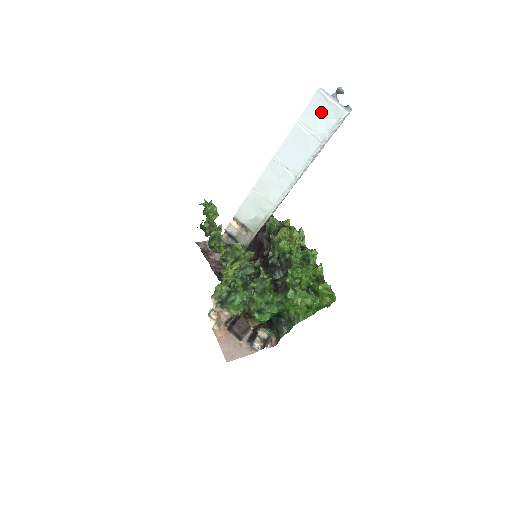
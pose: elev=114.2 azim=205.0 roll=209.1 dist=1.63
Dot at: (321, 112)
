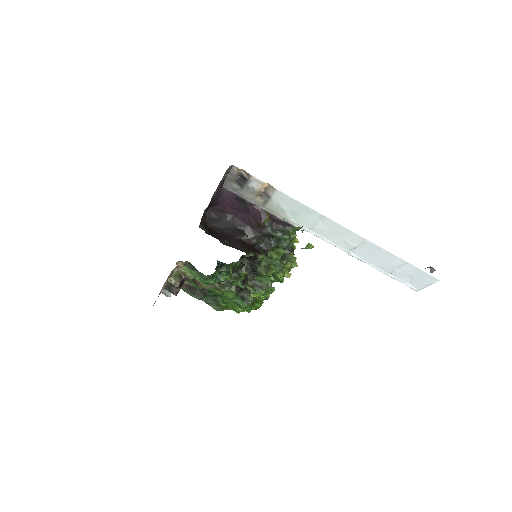
Dot at: (417, 278)
